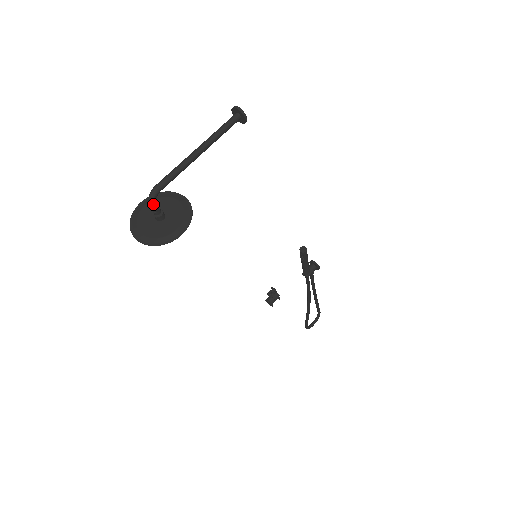
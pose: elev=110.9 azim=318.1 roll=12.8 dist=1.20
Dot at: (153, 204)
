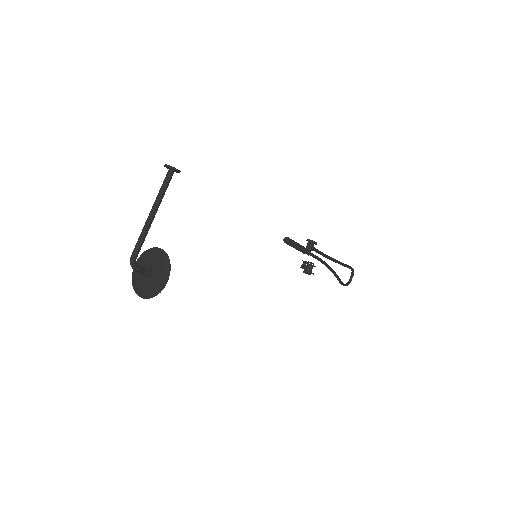
Dot at: (136, 269)
